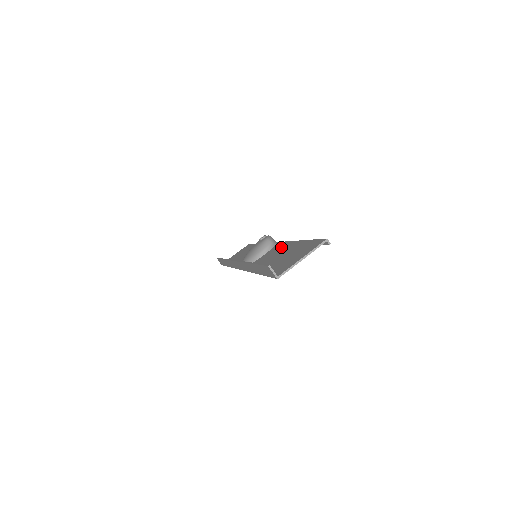
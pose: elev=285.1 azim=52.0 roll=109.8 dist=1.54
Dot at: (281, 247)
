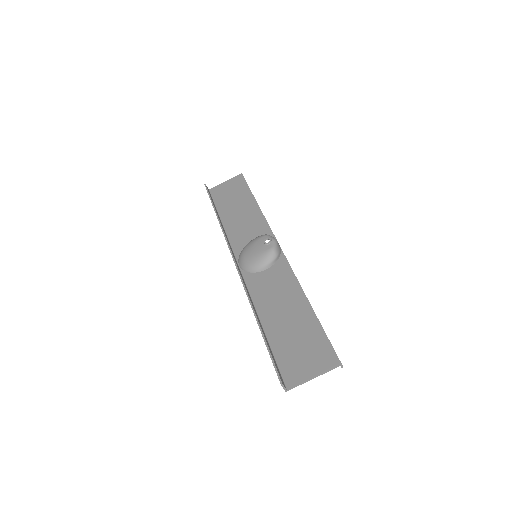
Dot at: (287, 284)
